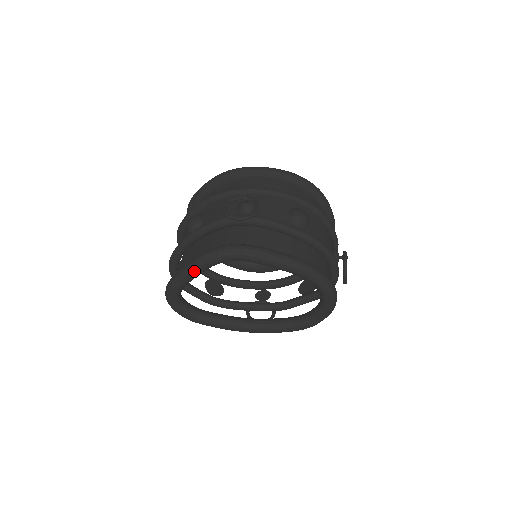
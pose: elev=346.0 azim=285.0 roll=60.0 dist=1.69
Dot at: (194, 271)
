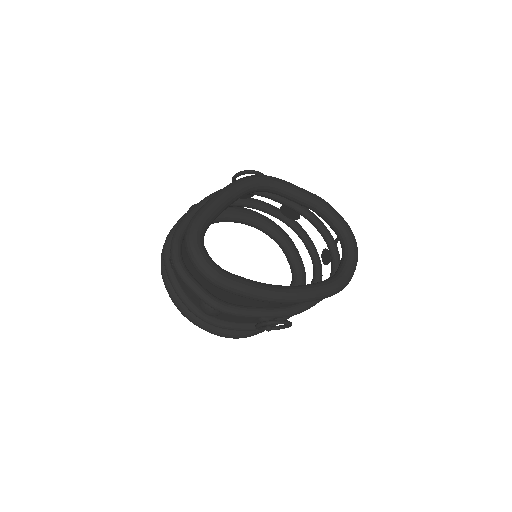
Dot at: (227, 193)
